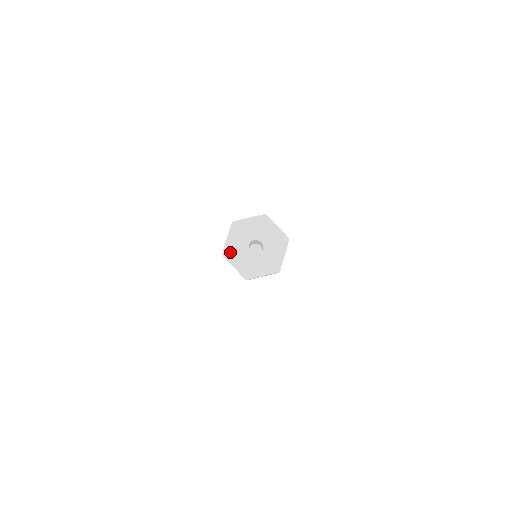
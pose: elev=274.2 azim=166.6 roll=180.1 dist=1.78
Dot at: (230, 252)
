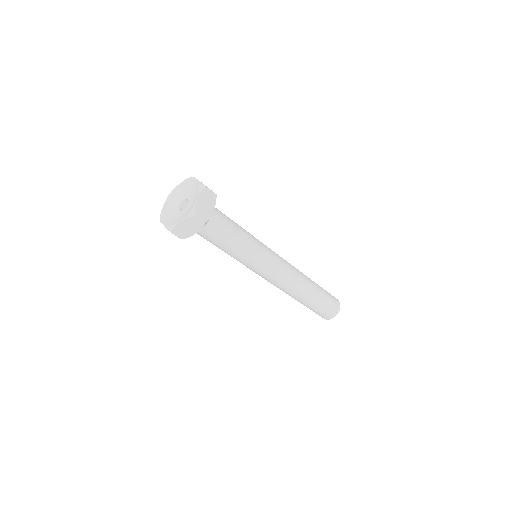
Dot at: (164, 214)
